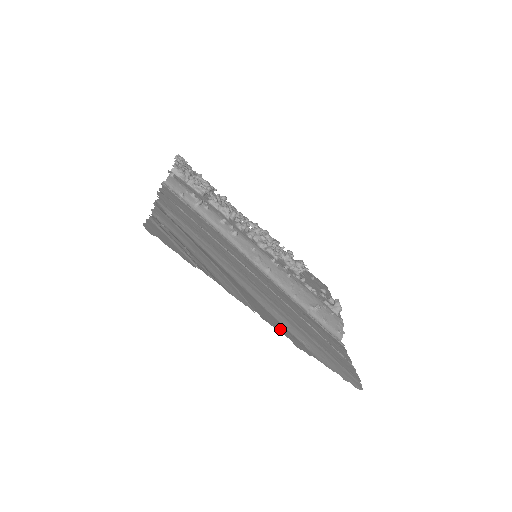
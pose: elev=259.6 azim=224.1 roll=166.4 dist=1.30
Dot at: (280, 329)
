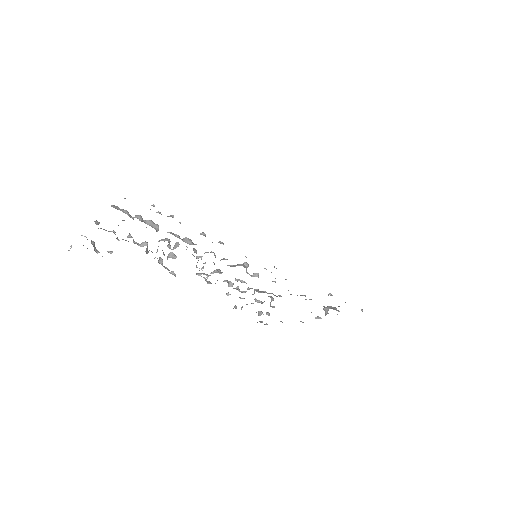
Dot at: occluded
